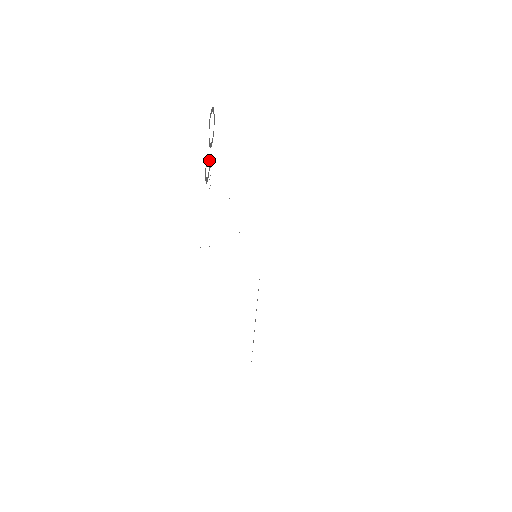
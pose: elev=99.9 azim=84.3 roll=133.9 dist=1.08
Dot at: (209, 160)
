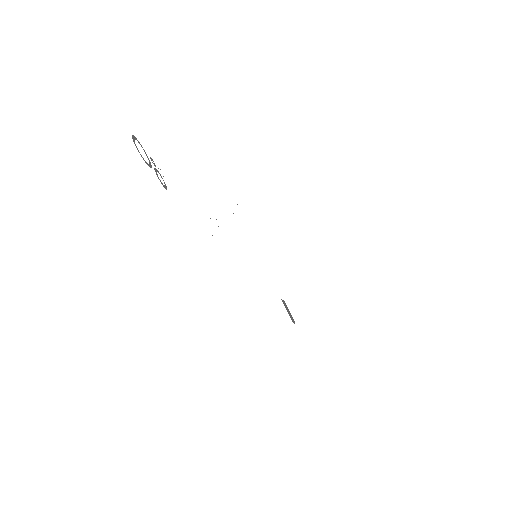
Dot at: (155, 169)
